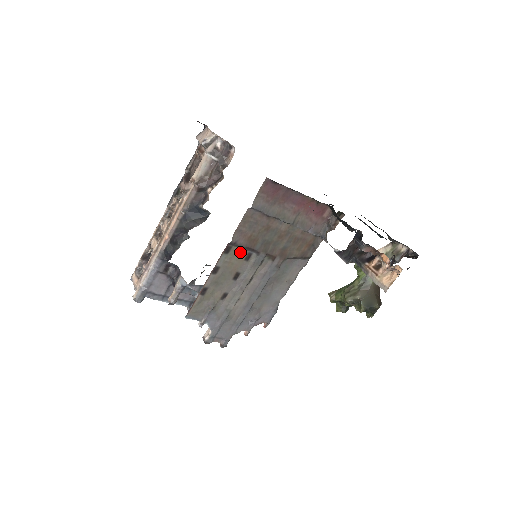
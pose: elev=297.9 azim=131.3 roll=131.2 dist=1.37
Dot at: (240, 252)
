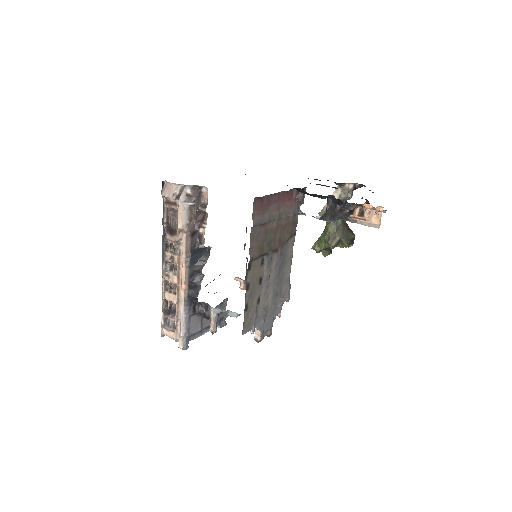
Dot at: (257, 262)
